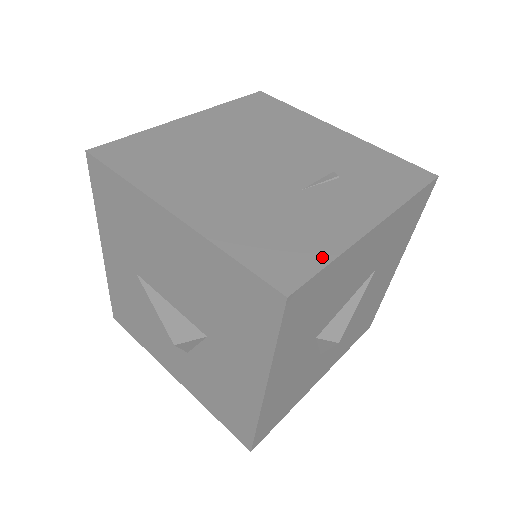
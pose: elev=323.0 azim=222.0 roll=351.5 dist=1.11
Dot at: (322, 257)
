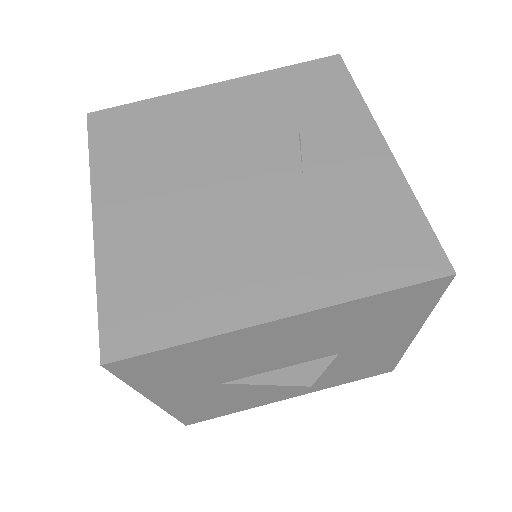
Dot at: (414, 216)
